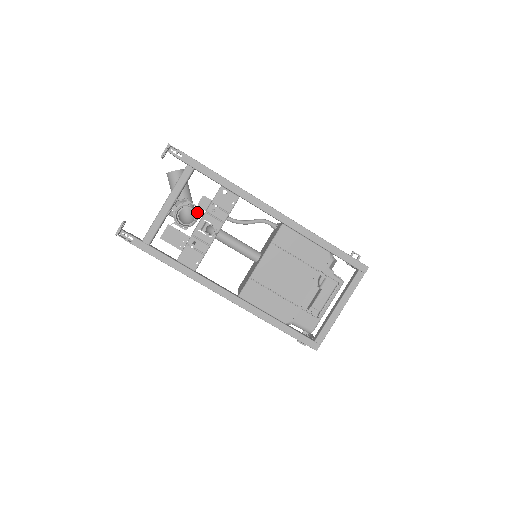
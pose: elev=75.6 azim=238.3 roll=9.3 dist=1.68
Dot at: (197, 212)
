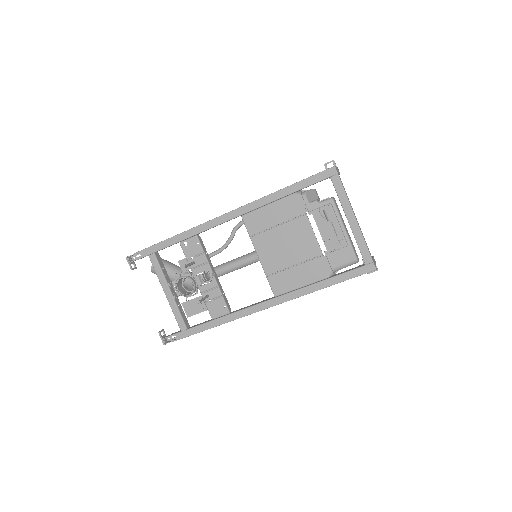
Dot at: (190, 275)
